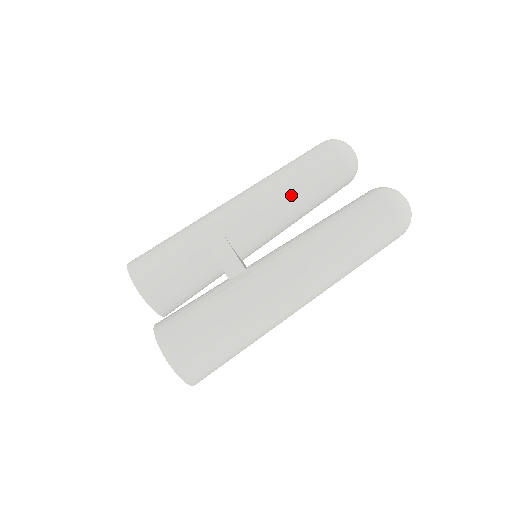
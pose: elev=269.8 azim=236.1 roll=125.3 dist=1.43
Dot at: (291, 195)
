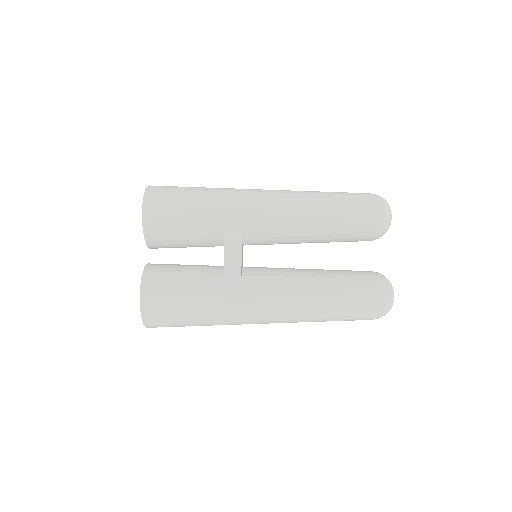
Dot at: (316, 232)
